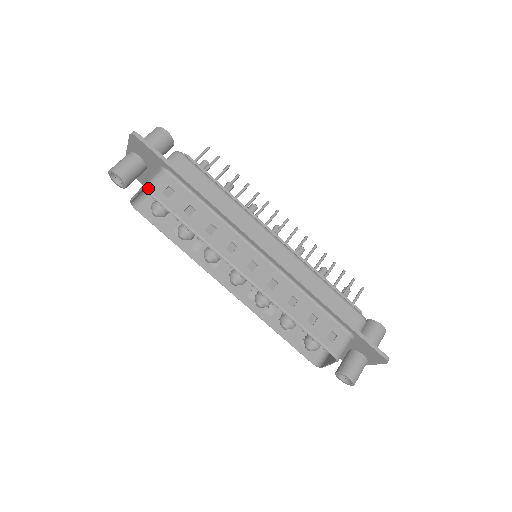
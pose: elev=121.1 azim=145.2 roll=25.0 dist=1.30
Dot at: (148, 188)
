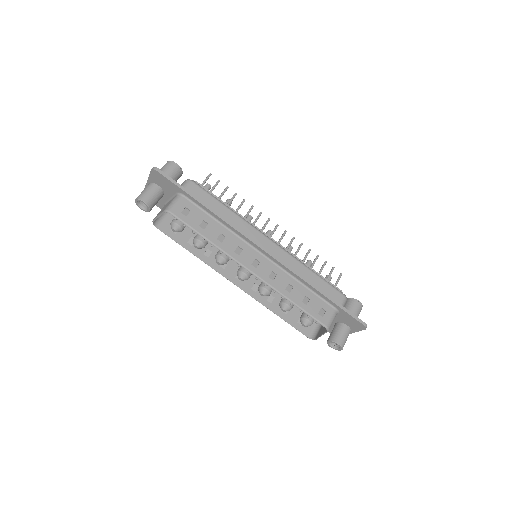
Dot at: (170, 210)
